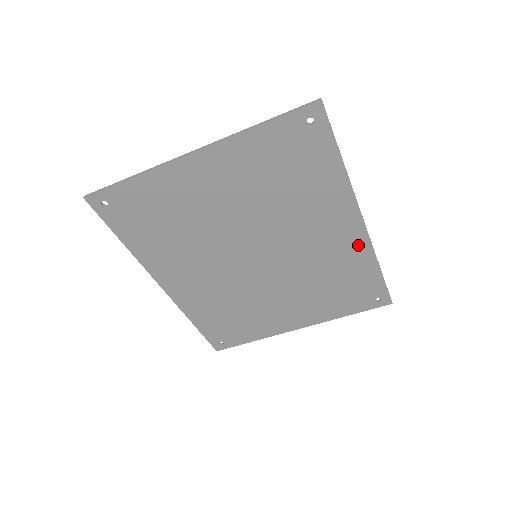
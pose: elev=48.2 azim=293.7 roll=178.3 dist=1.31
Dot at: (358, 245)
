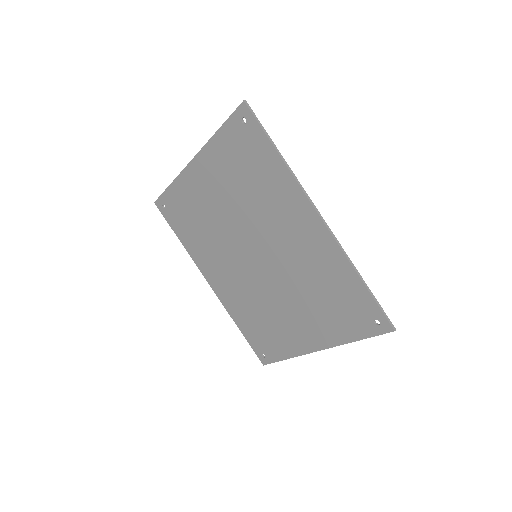
Dot at: (327, 246)
